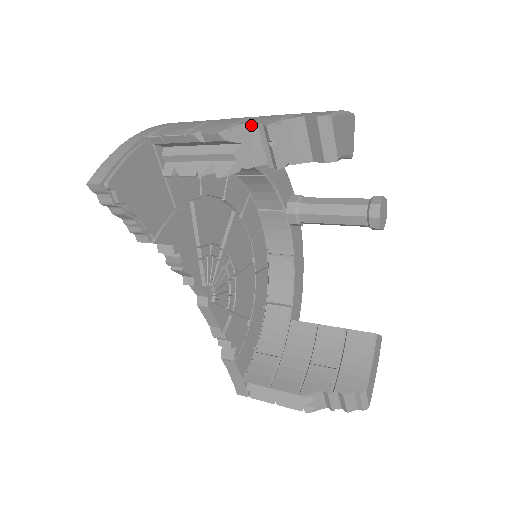
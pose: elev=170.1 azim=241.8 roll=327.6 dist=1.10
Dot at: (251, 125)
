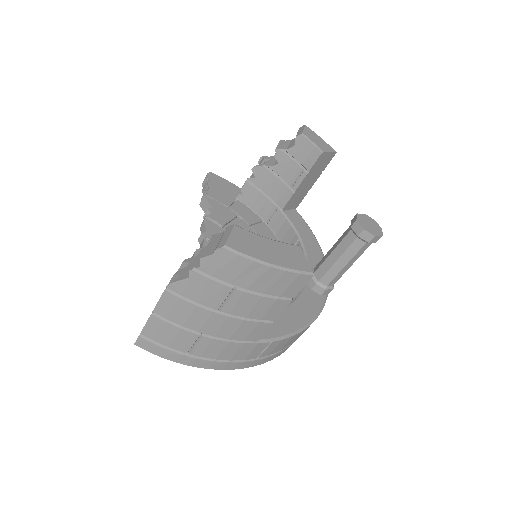
Dot at: occluded
